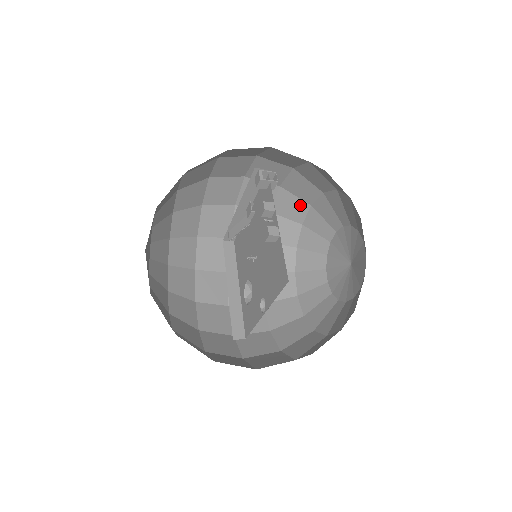
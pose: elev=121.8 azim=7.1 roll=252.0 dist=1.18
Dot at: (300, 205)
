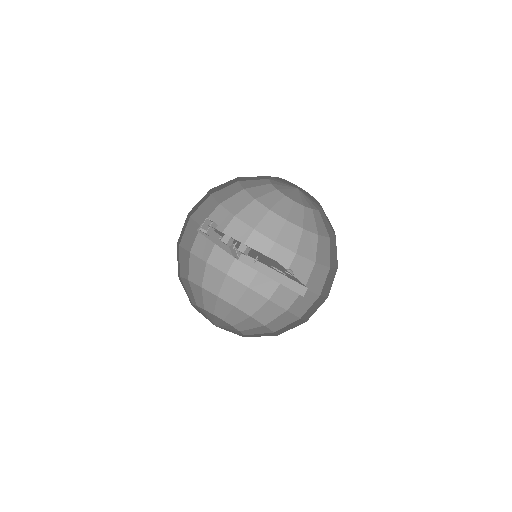
Dot at: (240, 196)
